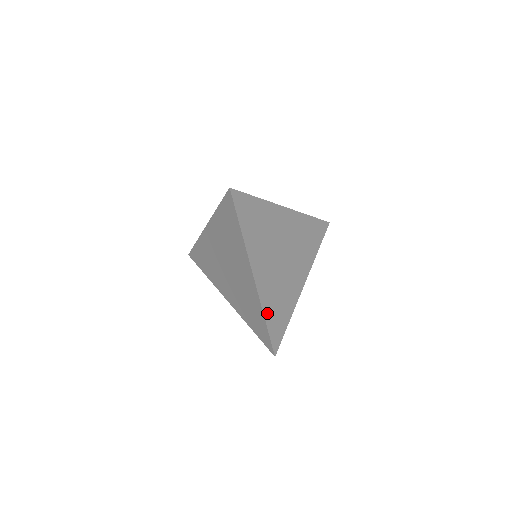
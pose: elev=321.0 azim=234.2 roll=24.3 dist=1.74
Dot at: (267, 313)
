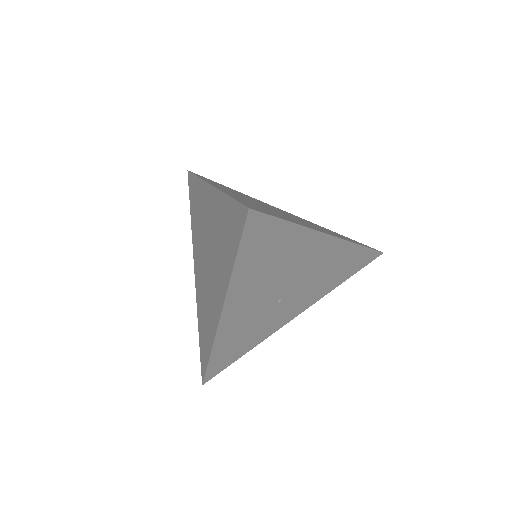
Dot at: occluded
